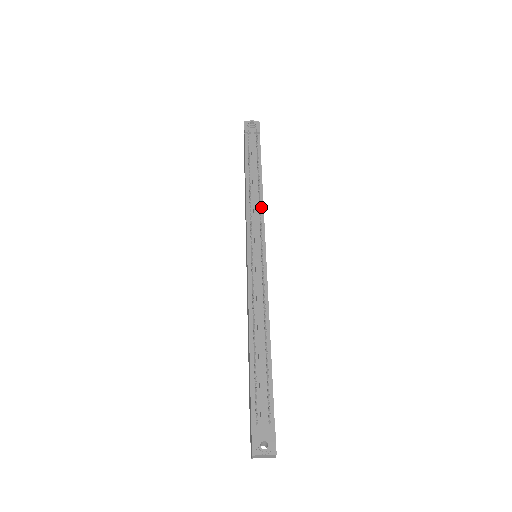
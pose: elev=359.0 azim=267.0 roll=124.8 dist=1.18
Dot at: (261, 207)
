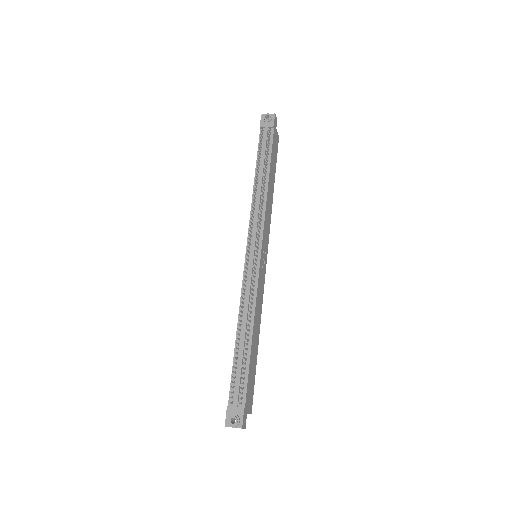
Dot at: (263, 210)
